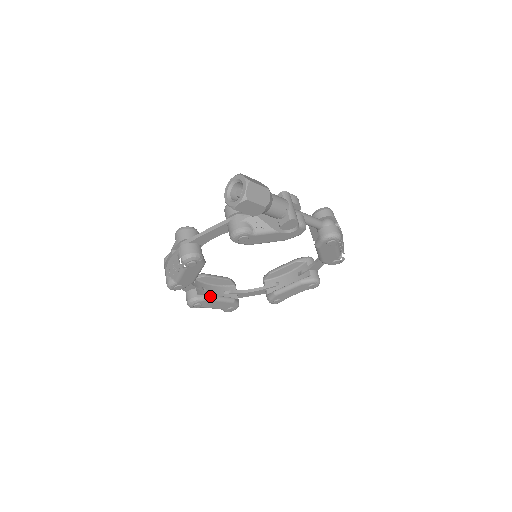
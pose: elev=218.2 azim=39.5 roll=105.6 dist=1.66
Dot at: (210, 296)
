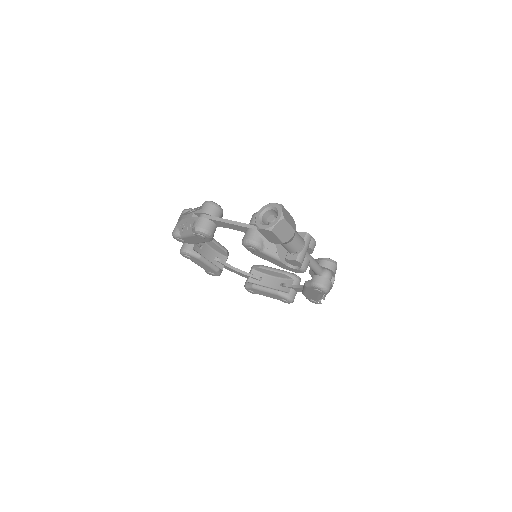
Dot at: (201, 257)
